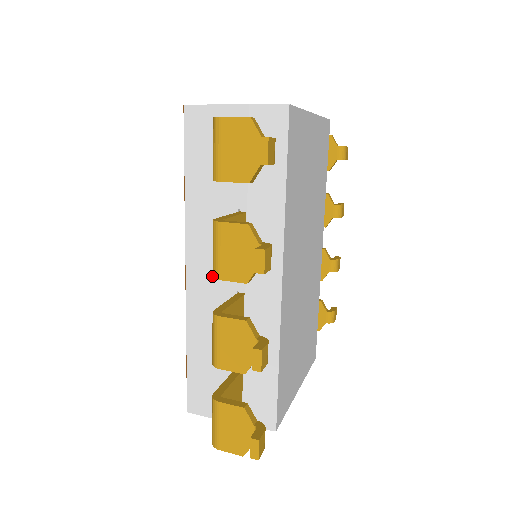
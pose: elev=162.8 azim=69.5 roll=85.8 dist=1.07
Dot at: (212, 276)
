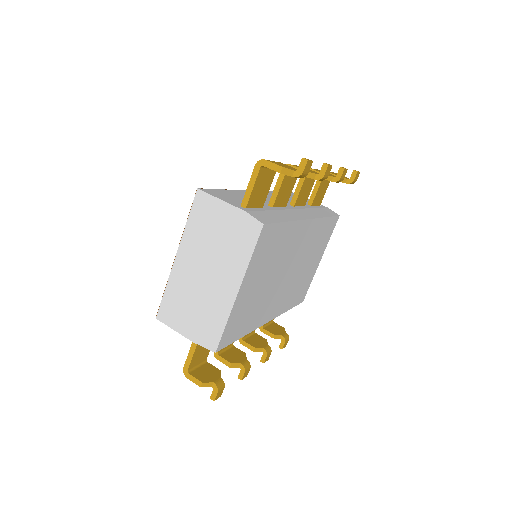
Dot at: occluded
